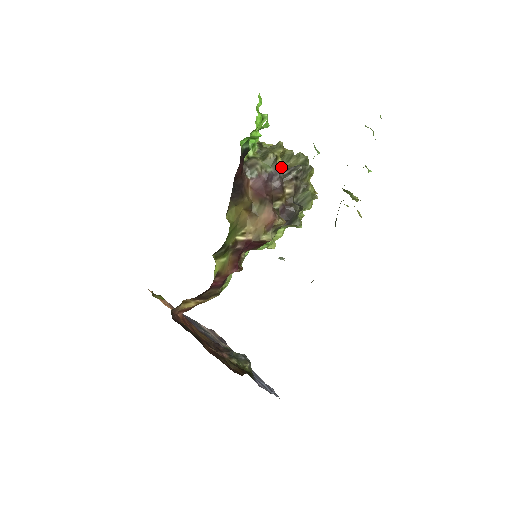
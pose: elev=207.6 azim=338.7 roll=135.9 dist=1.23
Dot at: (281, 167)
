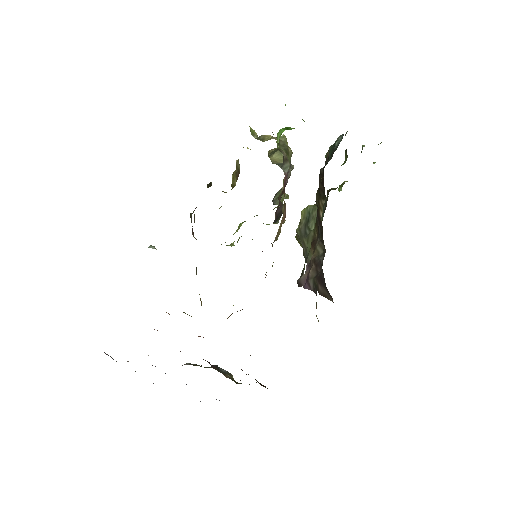
Dot at: (271, 160)
